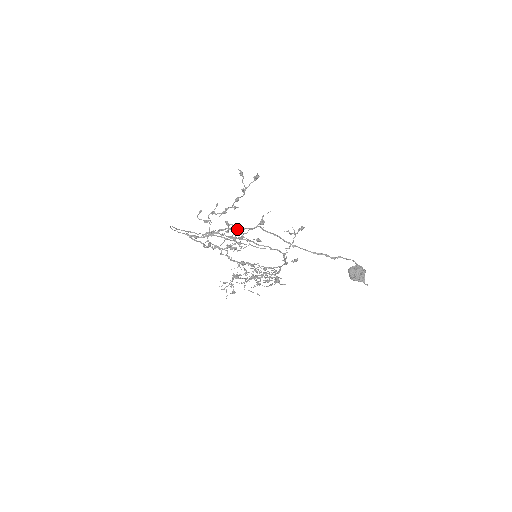
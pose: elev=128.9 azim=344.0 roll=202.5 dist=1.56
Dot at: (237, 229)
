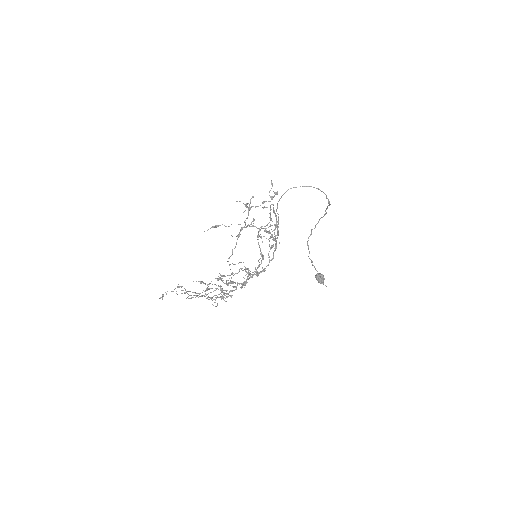
Dot at: occluded
